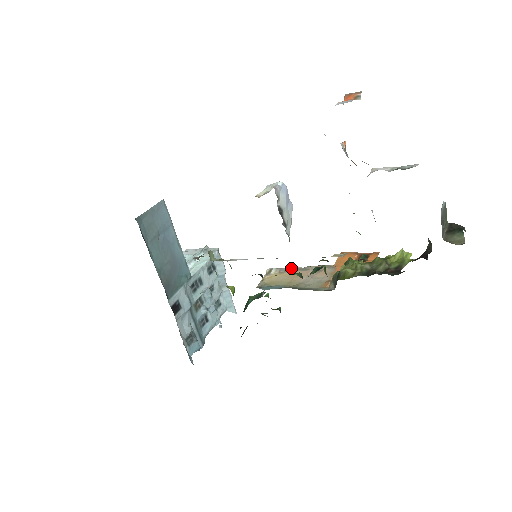
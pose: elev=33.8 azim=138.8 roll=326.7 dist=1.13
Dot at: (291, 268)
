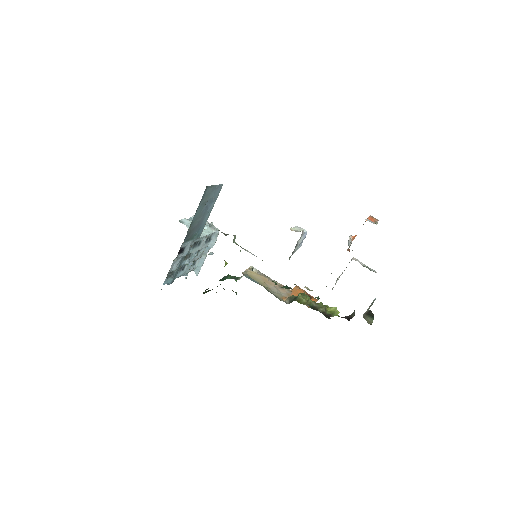
Dot at: occluded
